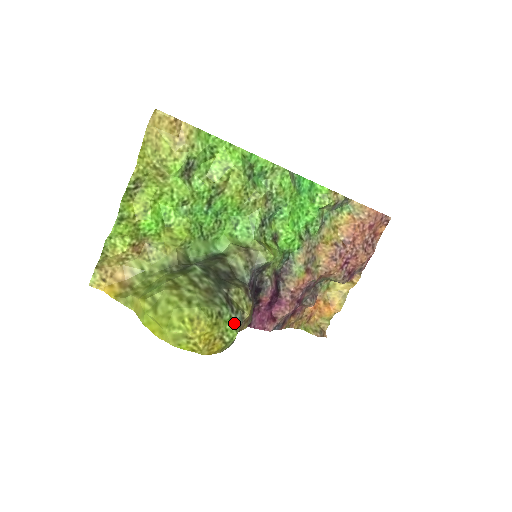
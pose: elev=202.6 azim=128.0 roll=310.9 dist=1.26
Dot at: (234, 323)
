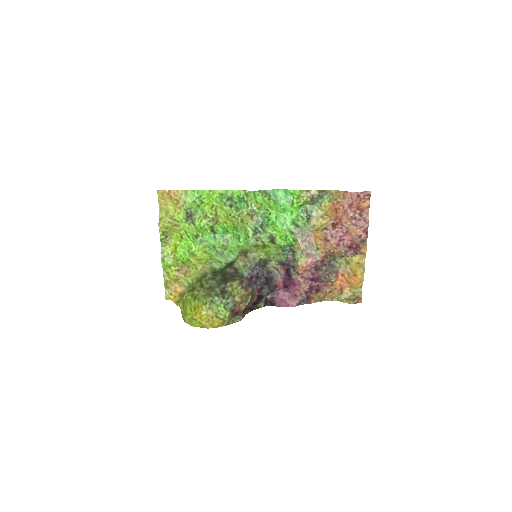
Dot at: (225, 306)
